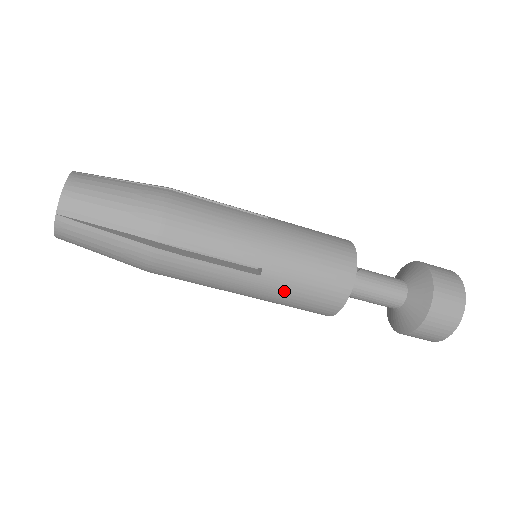
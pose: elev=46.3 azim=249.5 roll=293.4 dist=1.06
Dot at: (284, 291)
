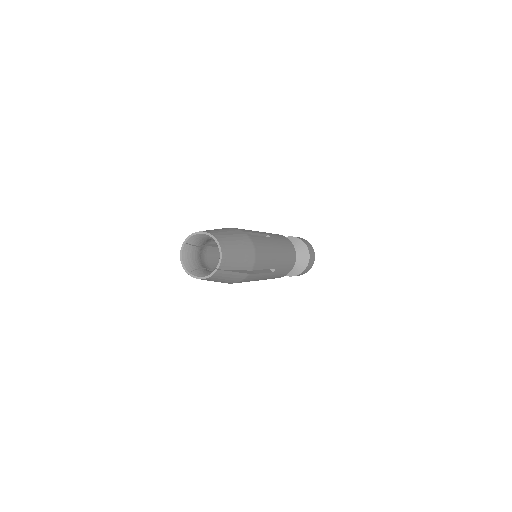
Dot at: occluded
